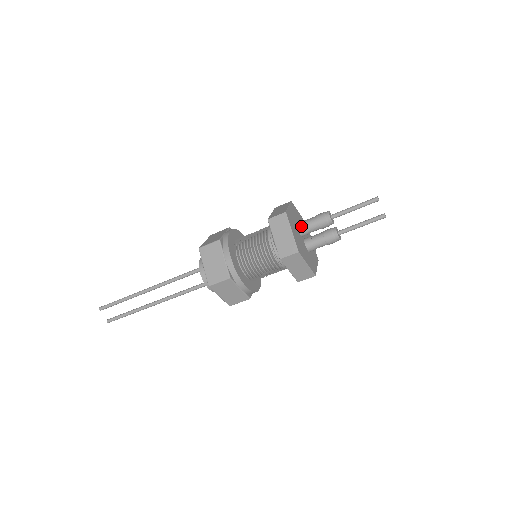
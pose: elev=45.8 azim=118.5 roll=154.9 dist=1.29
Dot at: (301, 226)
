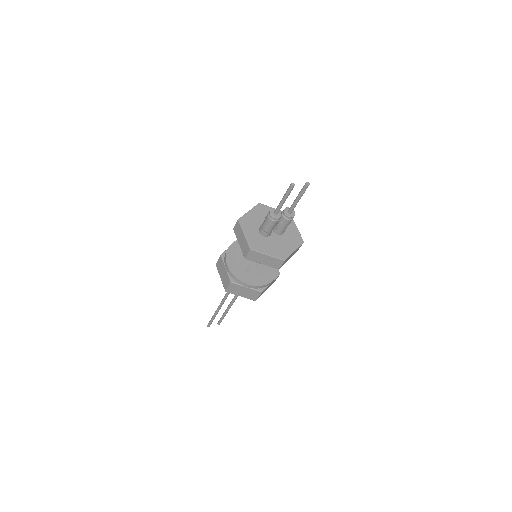
Dot at: (264, 234)
